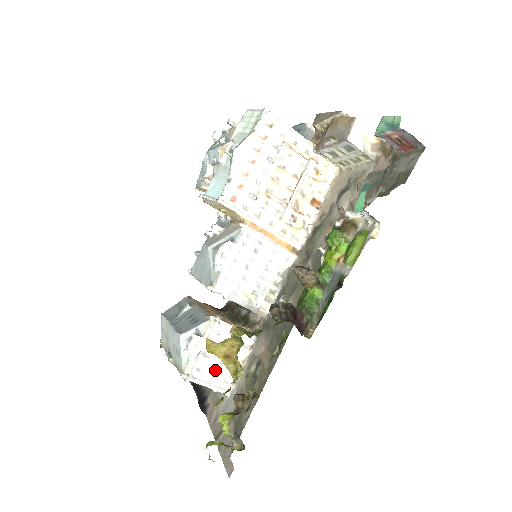
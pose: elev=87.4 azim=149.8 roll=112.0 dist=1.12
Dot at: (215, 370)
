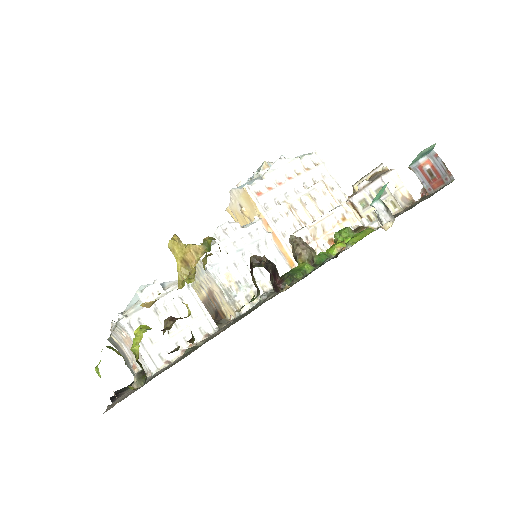
Dot at: (157, 333)
